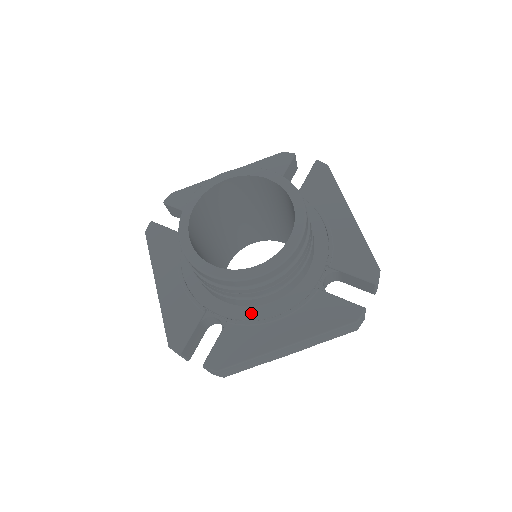
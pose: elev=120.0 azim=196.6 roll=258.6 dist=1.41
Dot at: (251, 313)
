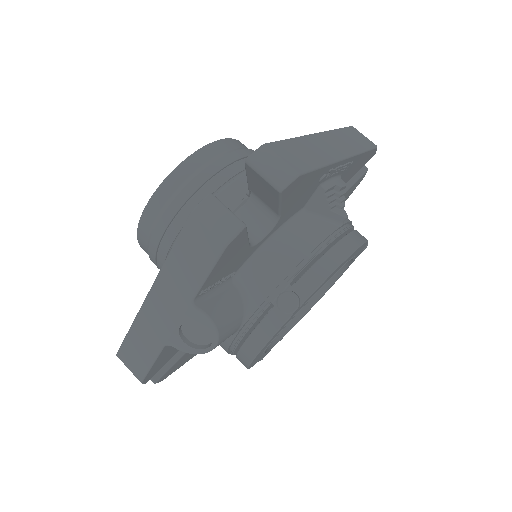
Dot at: occluded
